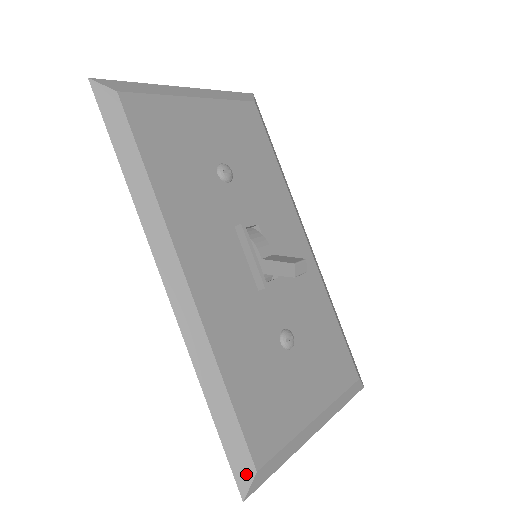
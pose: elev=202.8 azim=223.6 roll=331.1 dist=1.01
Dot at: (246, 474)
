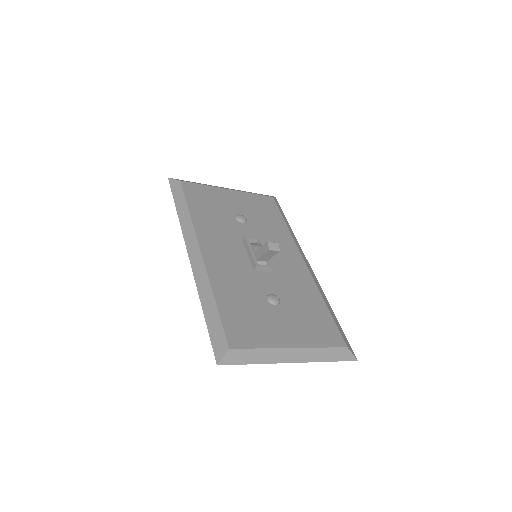
Dot at: (221, 349)
